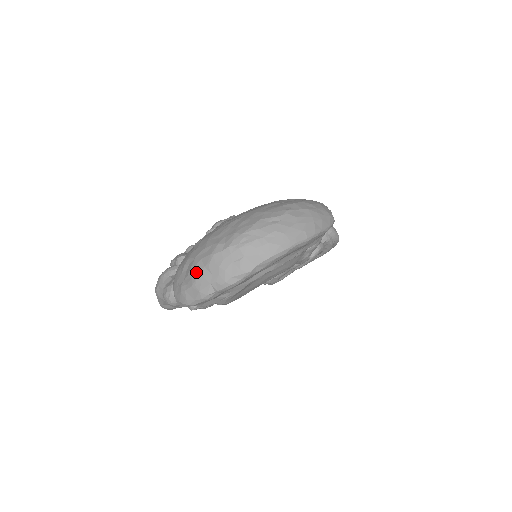
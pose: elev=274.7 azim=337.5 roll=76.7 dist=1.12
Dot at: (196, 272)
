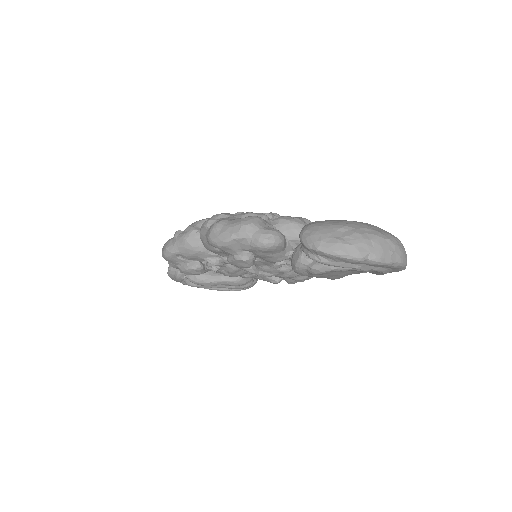
Dot at: (362, 238)
